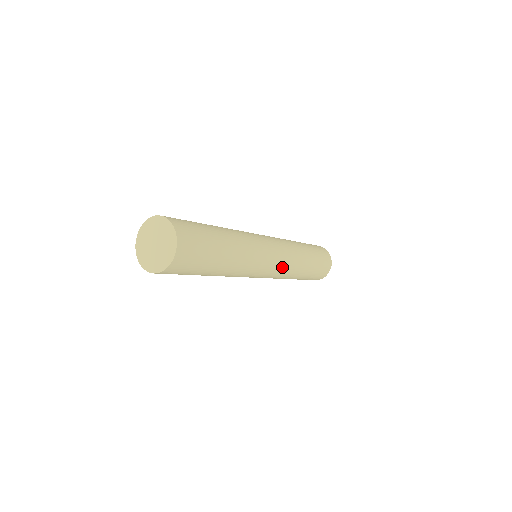
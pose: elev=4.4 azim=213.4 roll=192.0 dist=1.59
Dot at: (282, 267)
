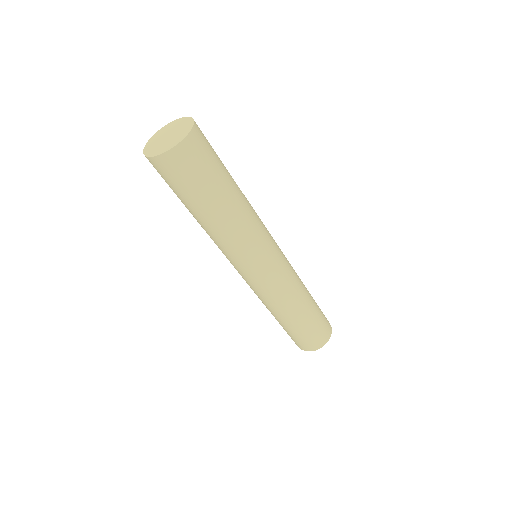
Dot at: (286, 266)
